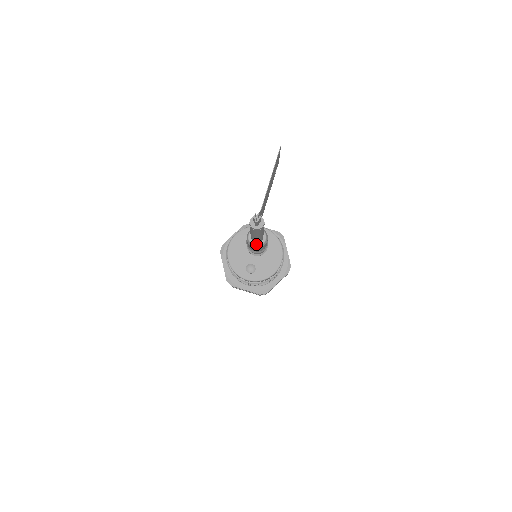
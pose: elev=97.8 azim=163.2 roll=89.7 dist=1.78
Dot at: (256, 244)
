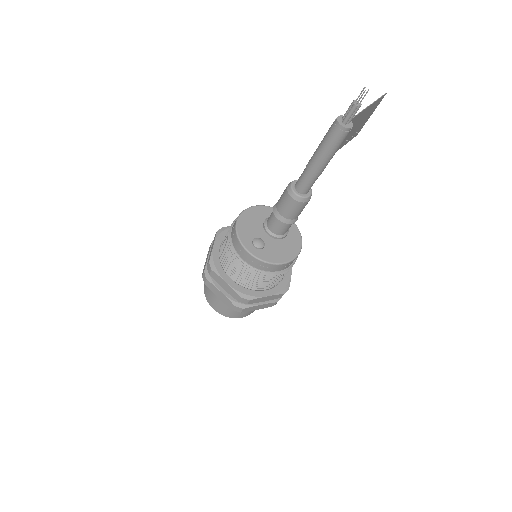
Dot at: (298, 193)
